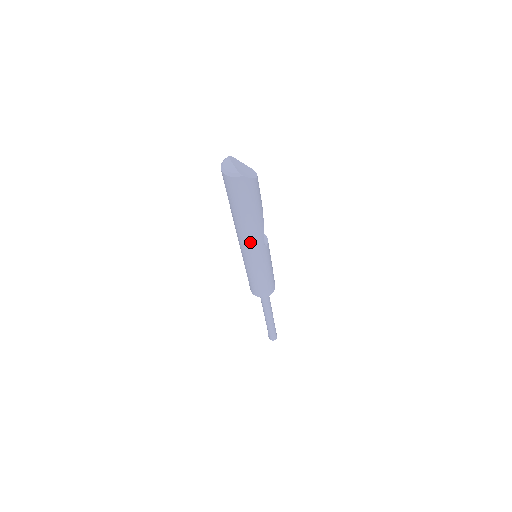
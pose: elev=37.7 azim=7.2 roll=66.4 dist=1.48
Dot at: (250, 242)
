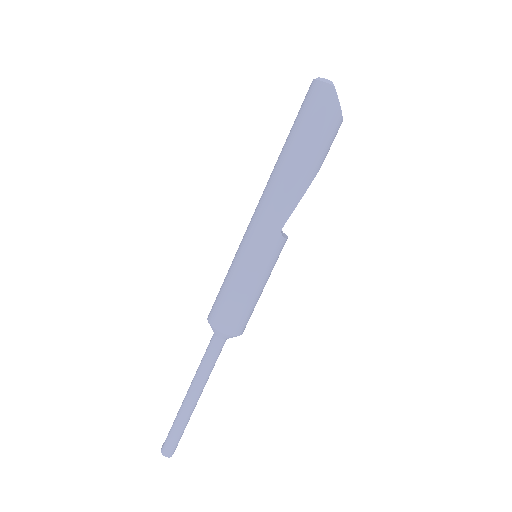
Dot at: (271, 205)
